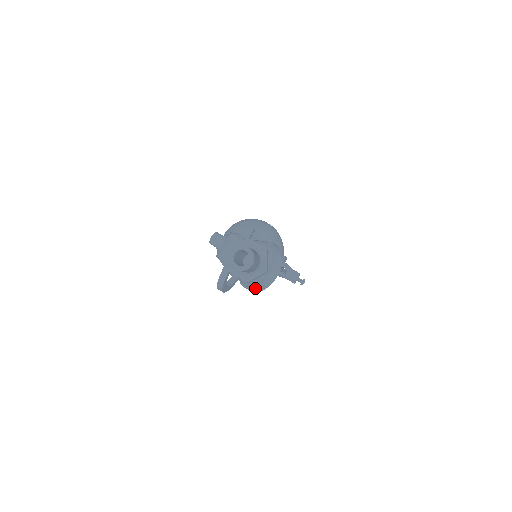
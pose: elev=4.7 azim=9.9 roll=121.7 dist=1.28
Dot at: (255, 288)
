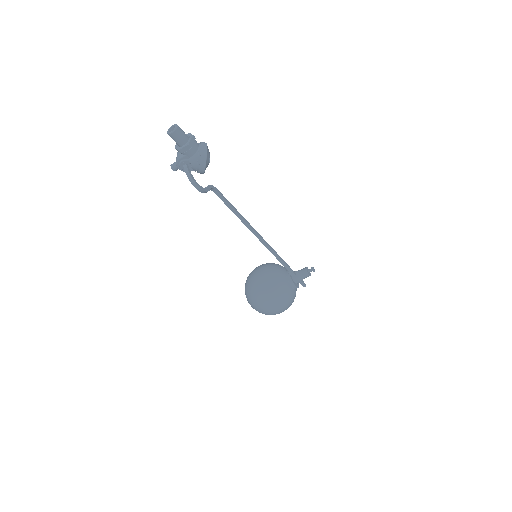
Dot at: (202, 157)
